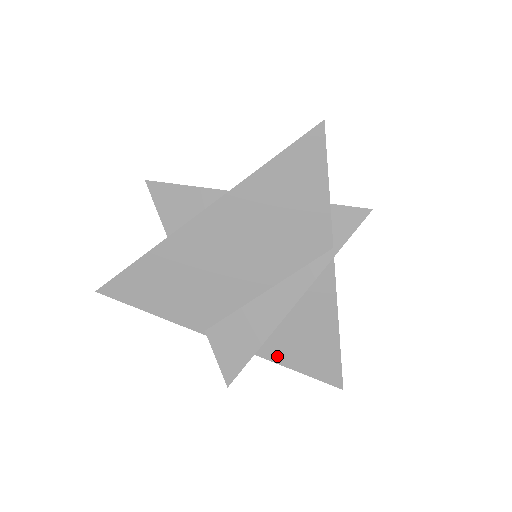
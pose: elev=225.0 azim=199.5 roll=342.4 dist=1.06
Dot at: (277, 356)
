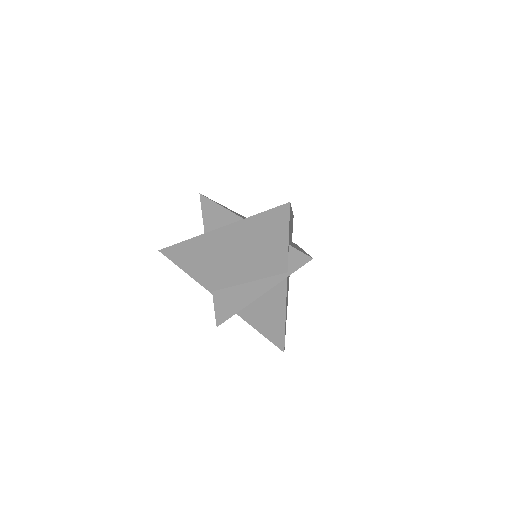
Dot at: (249, 320)
